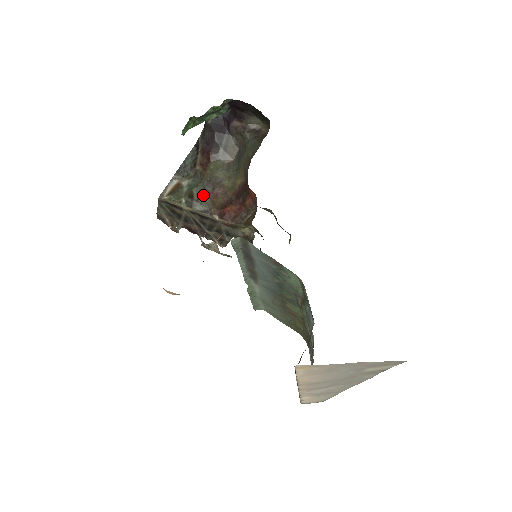
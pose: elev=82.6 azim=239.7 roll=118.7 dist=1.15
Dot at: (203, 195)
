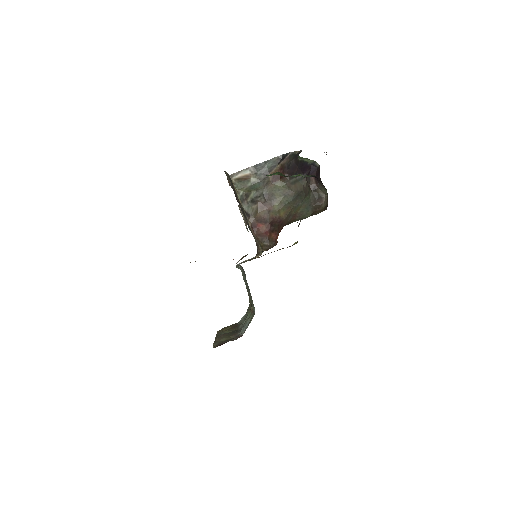
Dot at: (255, 201)
